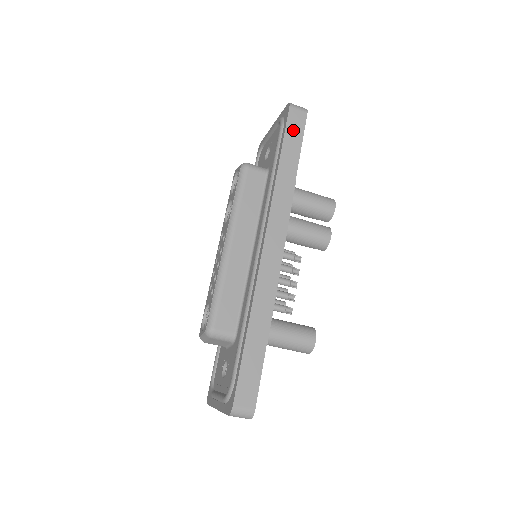
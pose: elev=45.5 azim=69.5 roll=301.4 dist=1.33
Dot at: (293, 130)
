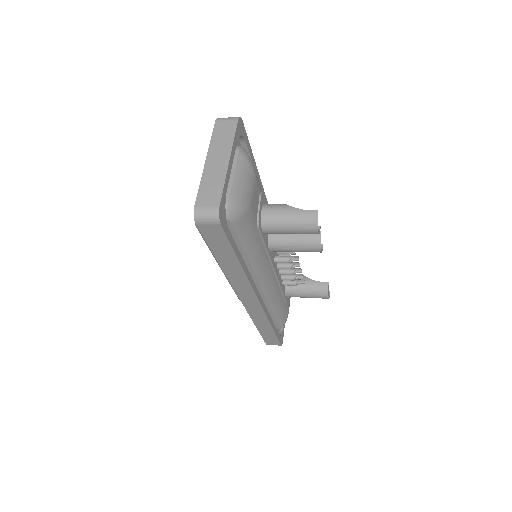
Dot at: (215, 240)
